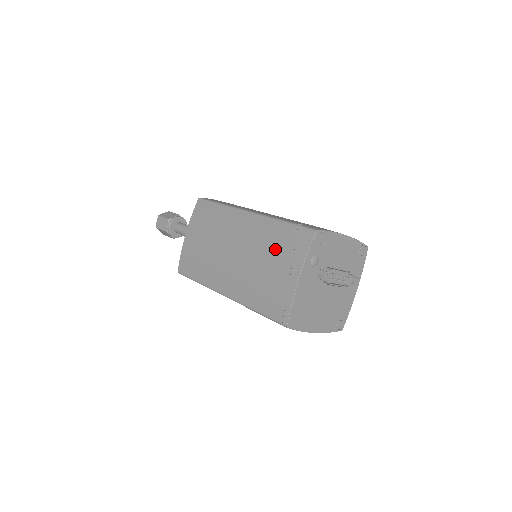
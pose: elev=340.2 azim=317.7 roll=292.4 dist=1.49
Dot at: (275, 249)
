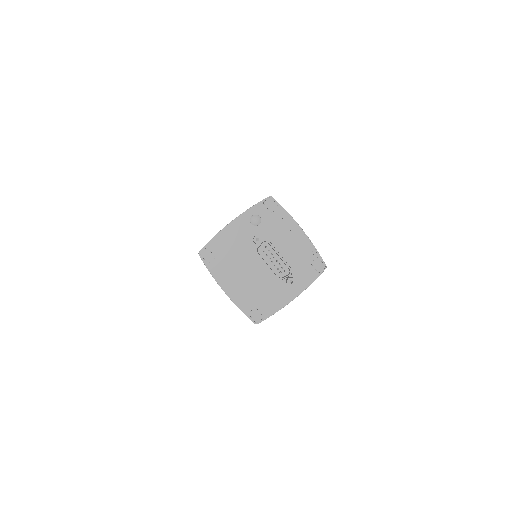
Dot at: occluded
